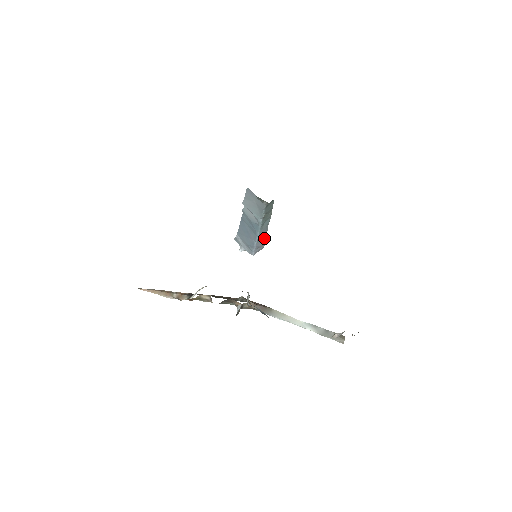
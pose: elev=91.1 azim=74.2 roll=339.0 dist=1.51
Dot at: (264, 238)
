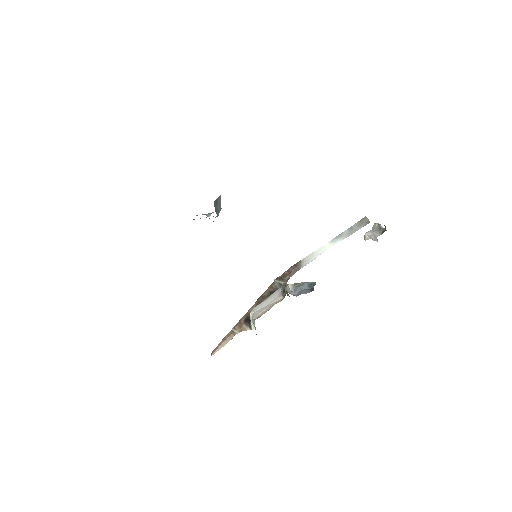
Dot at: occluded
